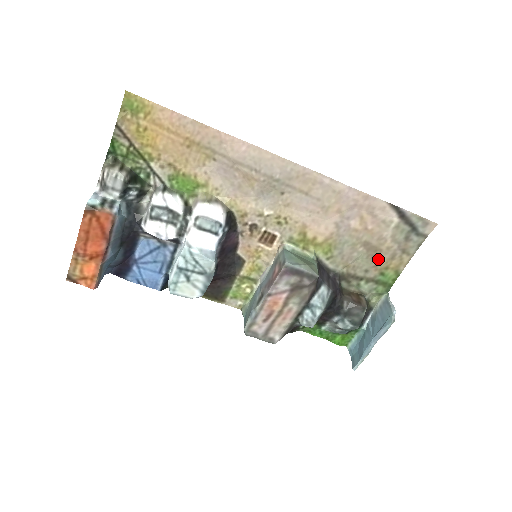
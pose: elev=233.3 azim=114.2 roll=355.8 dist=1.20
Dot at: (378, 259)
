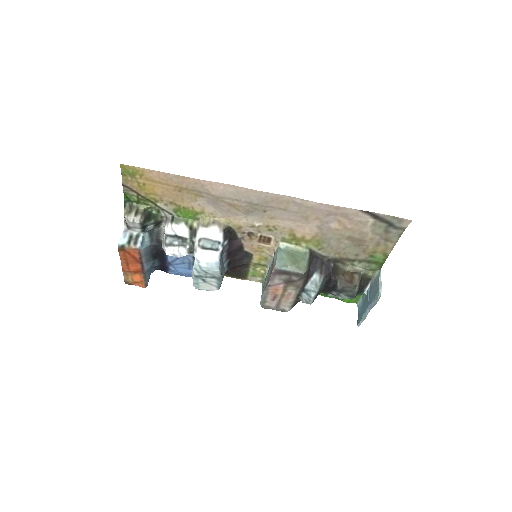
Dot at: (365, 246)
